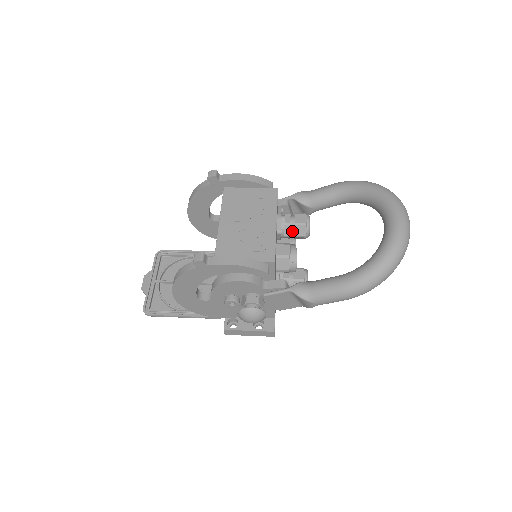
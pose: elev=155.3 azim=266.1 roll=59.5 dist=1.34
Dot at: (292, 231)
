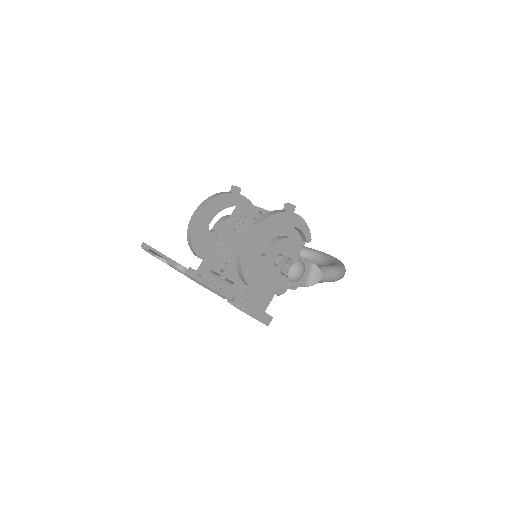
Dot at: occluded
